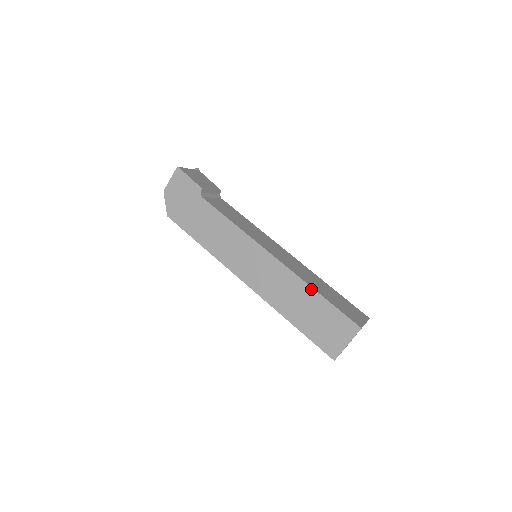
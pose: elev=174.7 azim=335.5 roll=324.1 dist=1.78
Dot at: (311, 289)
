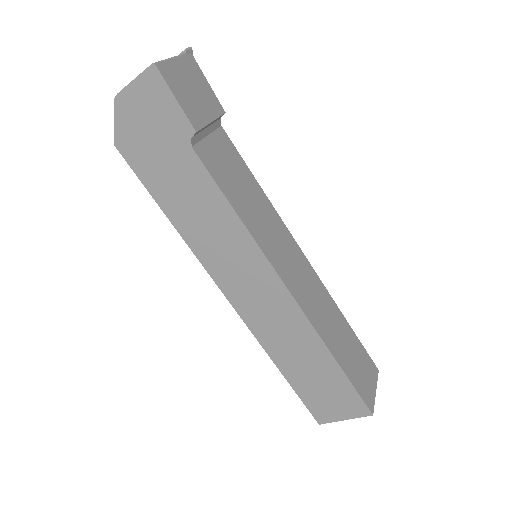
Dot at: (327, 352)
